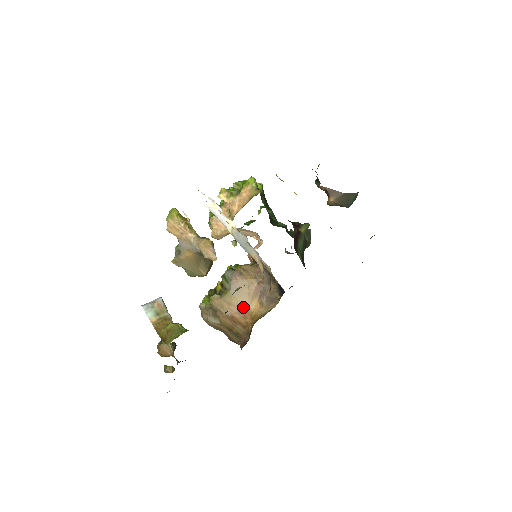
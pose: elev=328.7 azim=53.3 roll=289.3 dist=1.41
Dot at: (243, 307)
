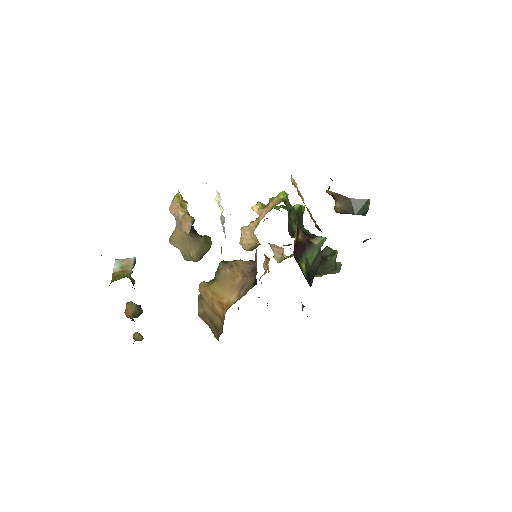
Dot at: (224, 298)
